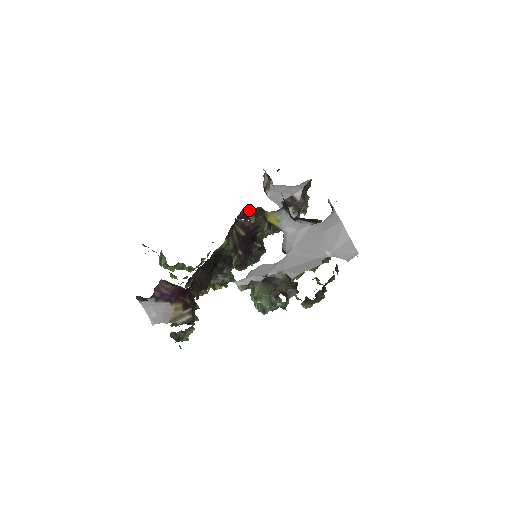
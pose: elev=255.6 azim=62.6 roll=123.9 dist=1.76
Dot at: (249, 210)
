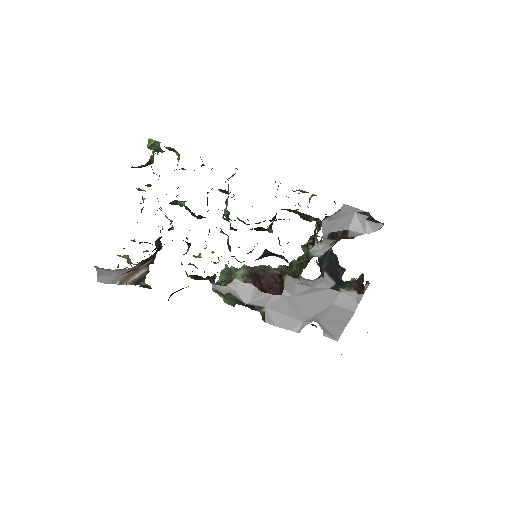
Dot at: occluded
